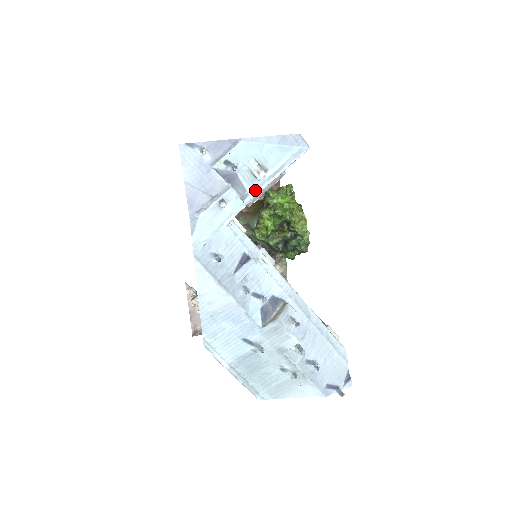
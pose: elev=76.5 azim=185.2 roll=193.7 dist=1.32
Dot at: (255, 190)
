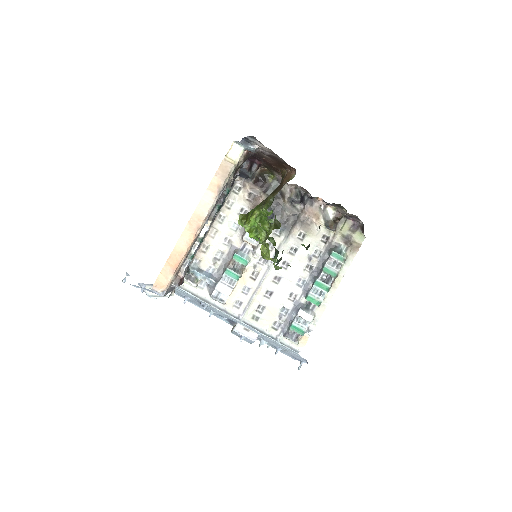
Dot at: occluded
